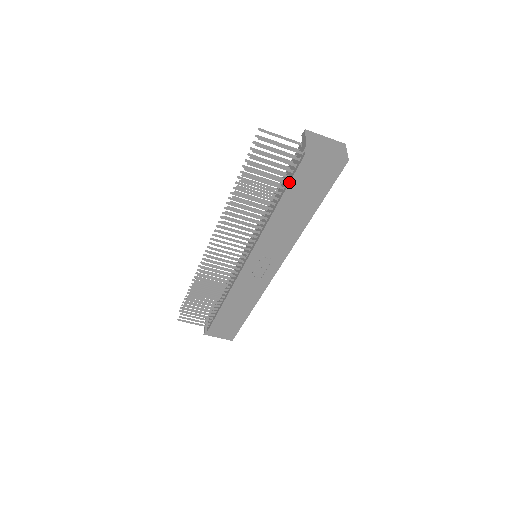
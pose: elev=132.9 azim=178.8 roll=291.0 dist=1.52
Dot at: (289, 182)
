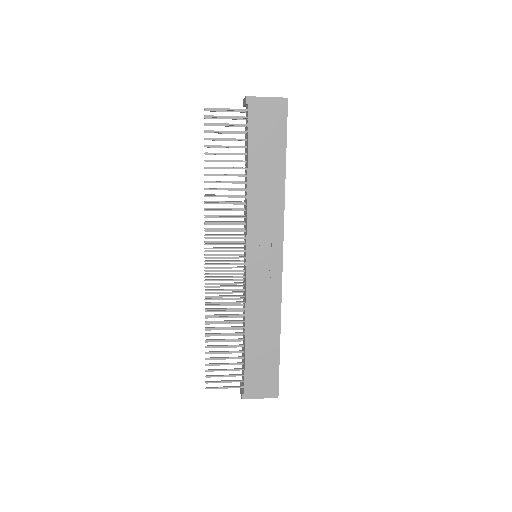
Dot at: (247, 141)
